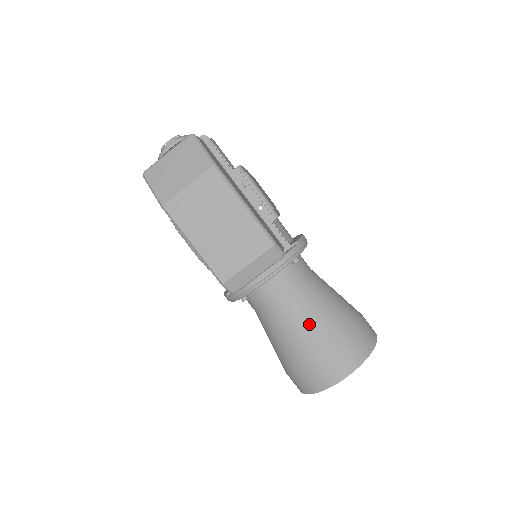
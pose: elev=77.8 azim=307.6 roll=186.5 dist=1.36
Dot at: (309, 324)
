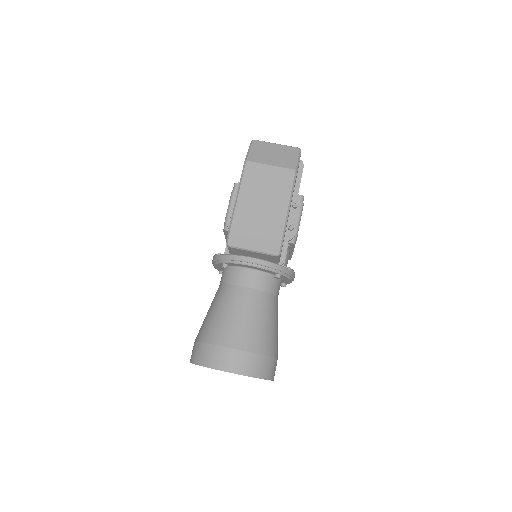
Dot at: (246, 318)
